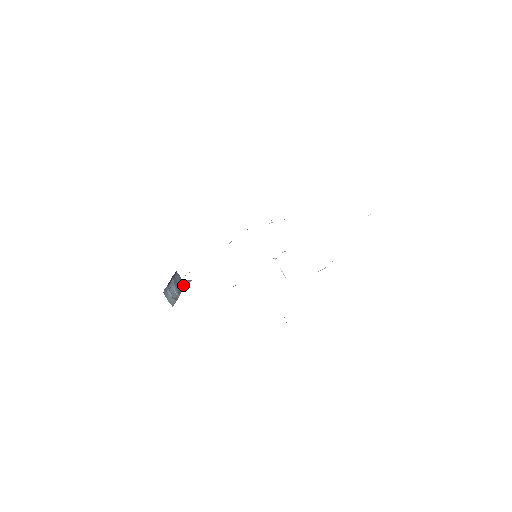
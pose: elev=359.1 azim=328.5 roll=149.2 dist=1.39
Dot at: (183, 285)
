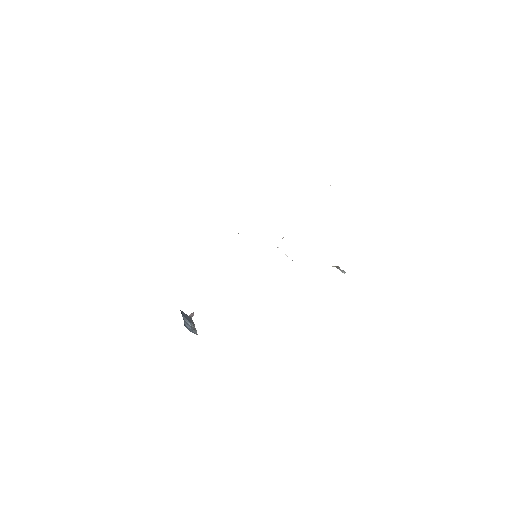
Dot at: (190, 318)
